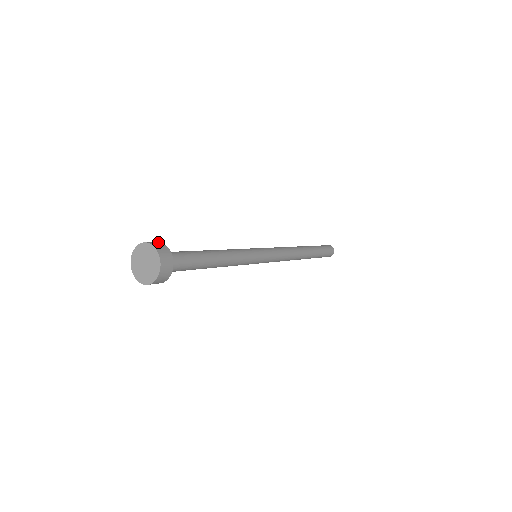
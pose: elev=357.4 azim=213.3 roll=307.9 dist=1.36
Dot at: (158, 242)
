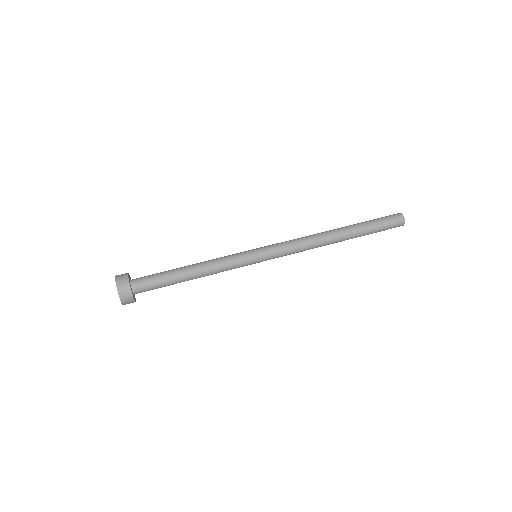
Dot at: (127, 282)
